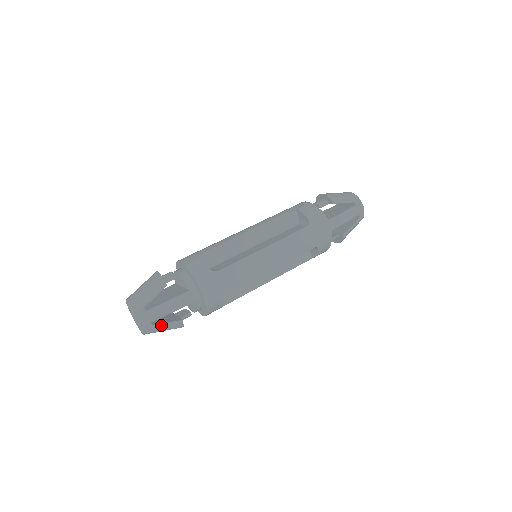
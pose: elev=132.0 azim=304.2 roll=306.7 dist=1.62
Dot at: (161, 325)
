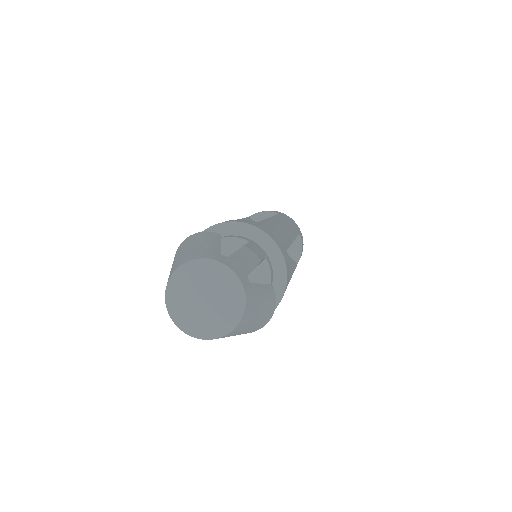
Dot at: (258, 287)
